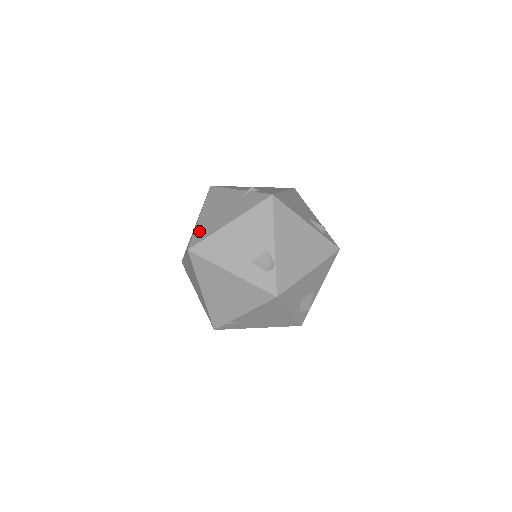
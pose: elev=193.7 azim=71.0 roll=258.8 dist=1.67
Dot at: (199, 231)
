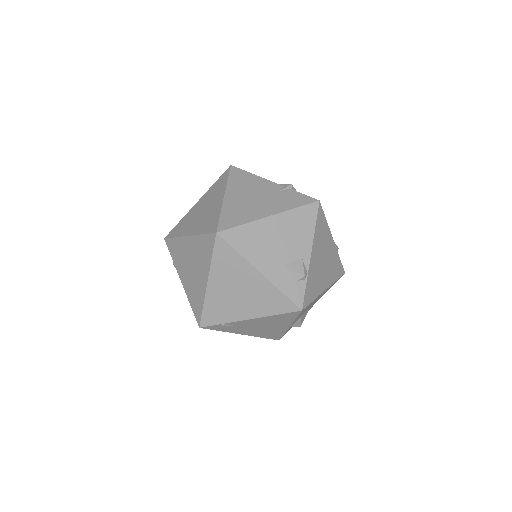
Dot at: (228, 214)
